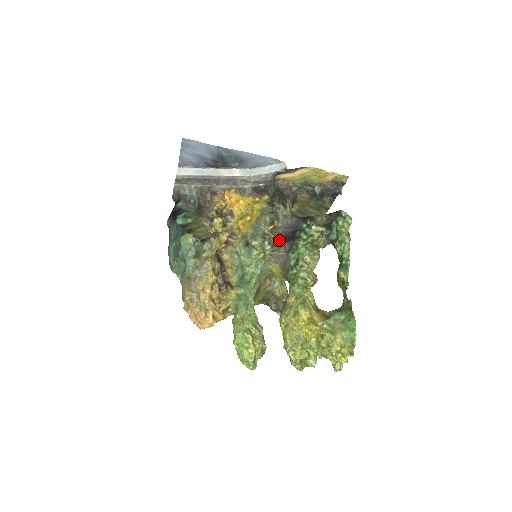
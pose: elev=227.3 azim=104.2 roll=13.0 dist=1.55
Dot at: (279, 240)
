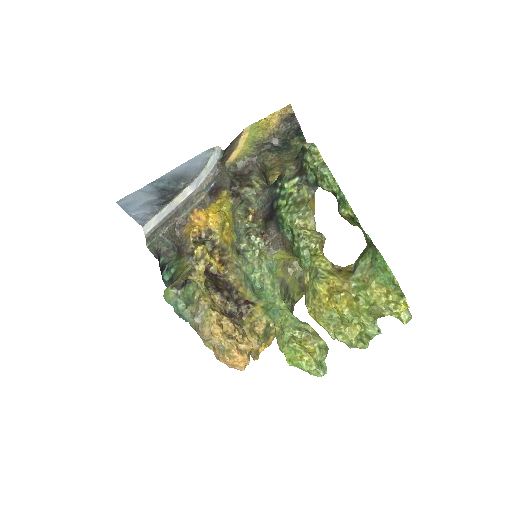
Dot at: (264, 224)
